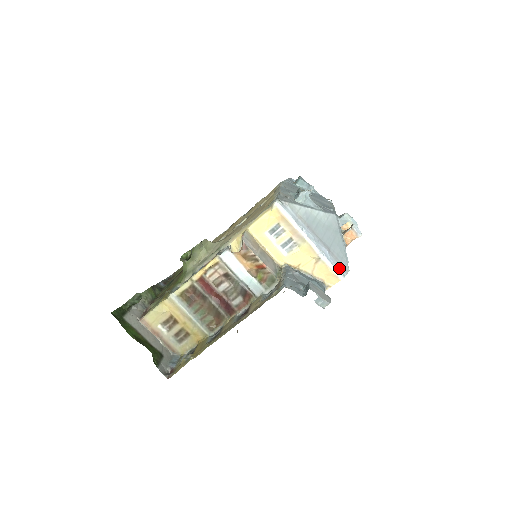
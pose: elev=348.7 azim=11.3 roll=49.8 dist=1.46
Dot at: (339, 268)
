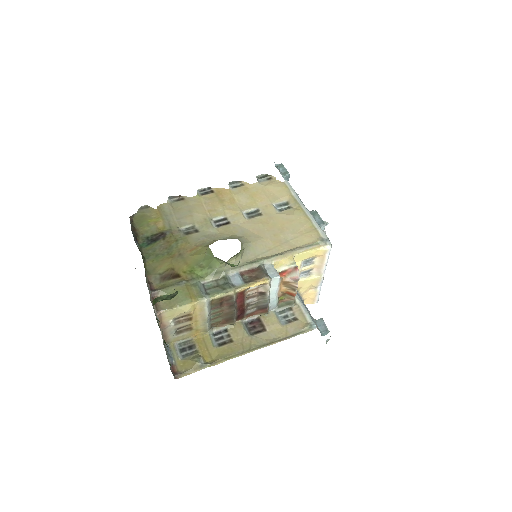
Dot at: occluded
